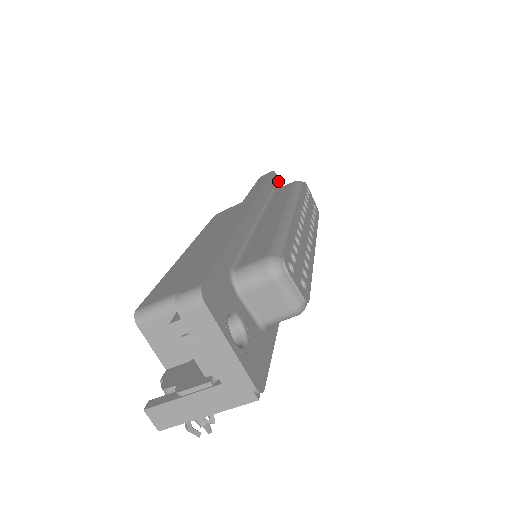
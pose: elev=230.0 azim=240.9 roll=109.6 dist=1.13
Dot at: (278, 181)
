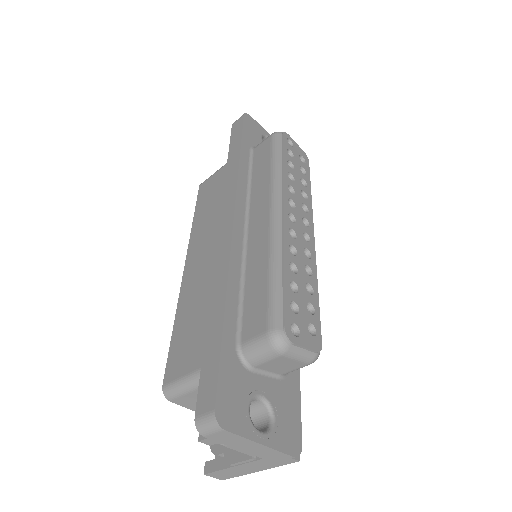
Dot at: (253, 123)
